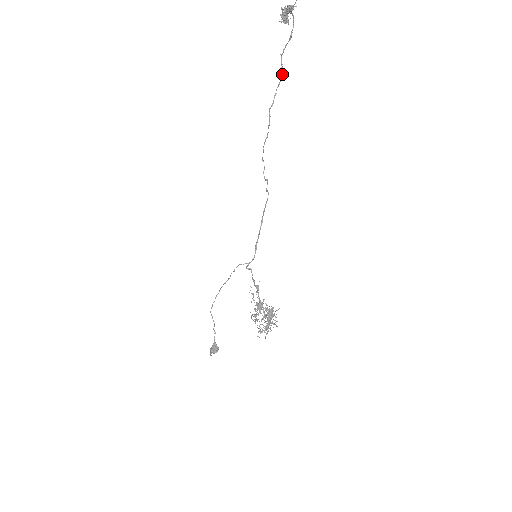
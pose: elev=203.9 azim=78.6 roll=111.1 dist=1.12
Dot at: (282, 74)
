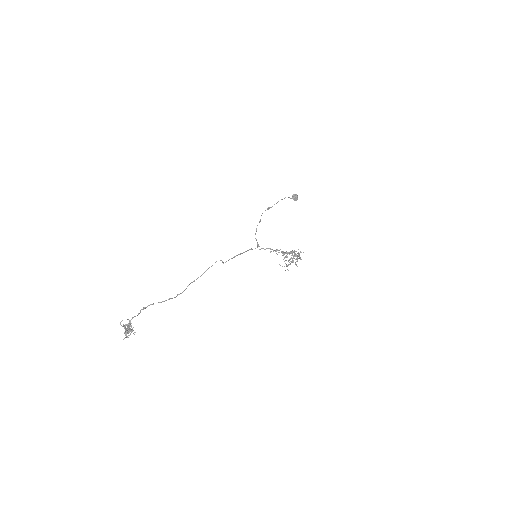
Dot at: occluded
